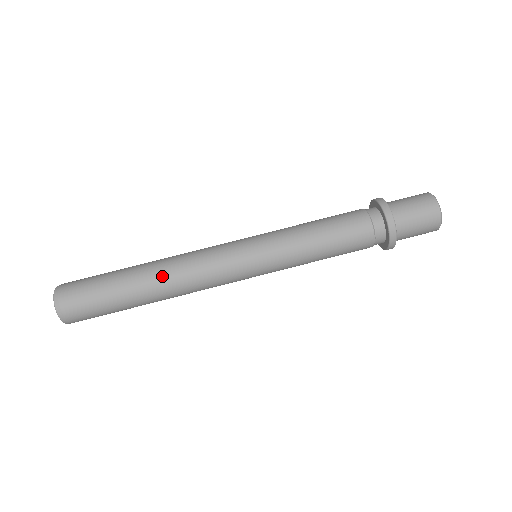
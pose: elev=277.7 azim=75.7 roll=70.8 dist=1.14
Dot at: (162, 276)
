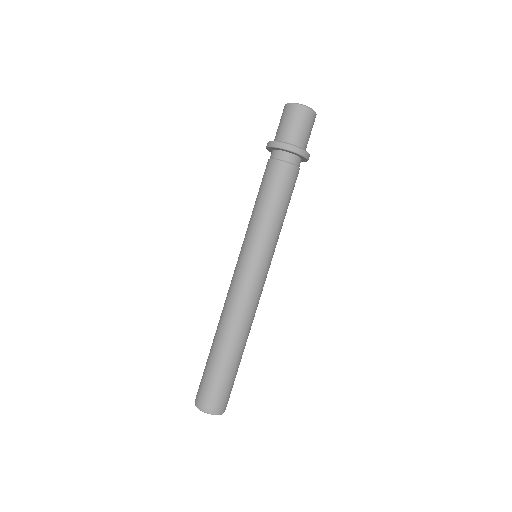
Dot at: (240, 333)
